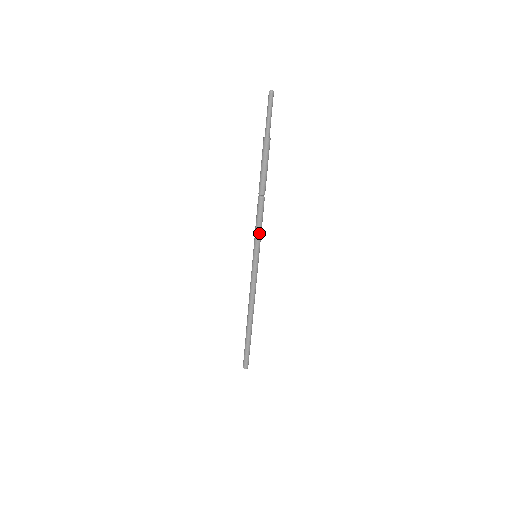
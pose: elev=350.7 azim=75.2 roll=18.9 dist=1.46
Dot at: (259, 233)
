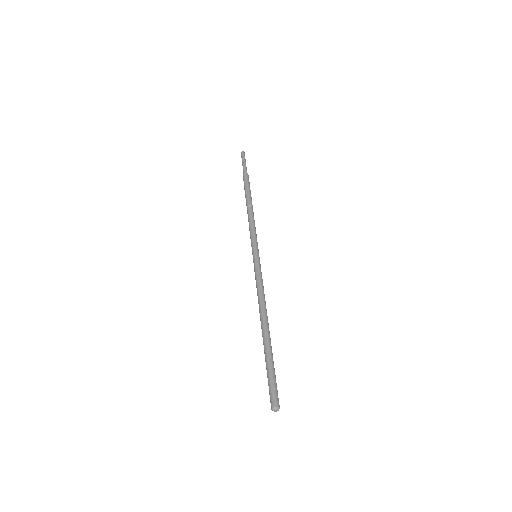
Dot at: (255, 233)
